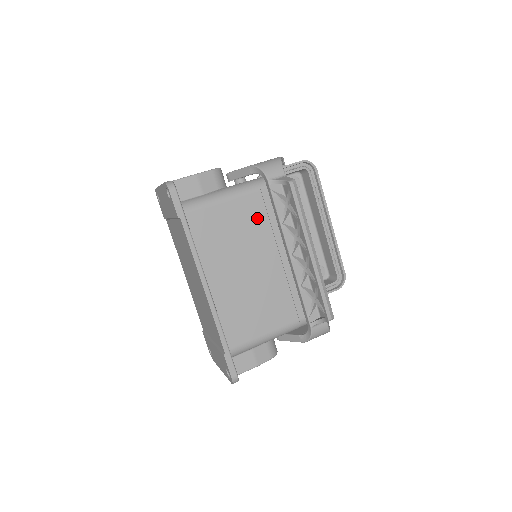
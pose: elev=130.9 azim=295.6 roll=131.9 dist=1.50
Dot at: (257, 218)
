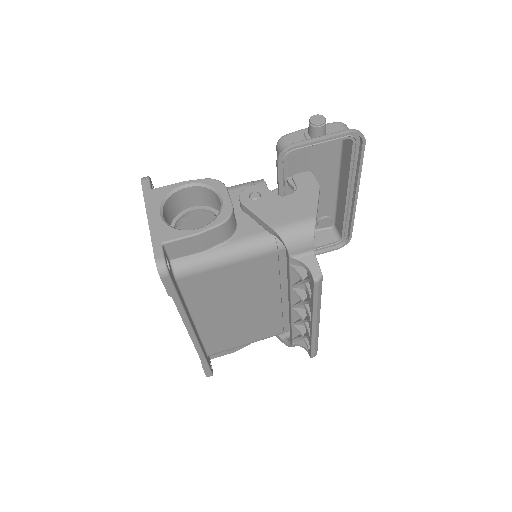
Dot at: (265, 273)
